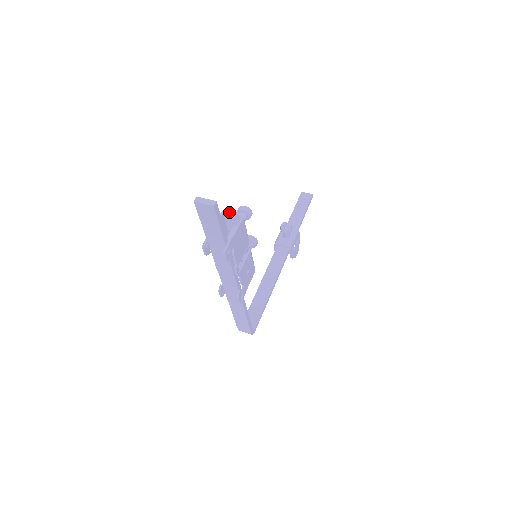
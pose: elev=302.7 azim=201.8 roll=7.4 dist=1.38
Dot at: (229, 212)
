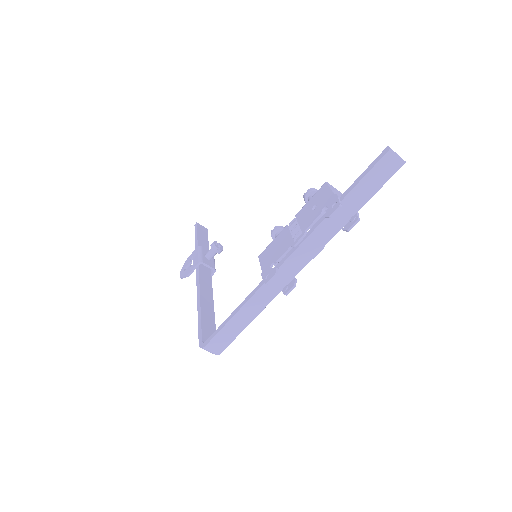
Dot at: occluded
